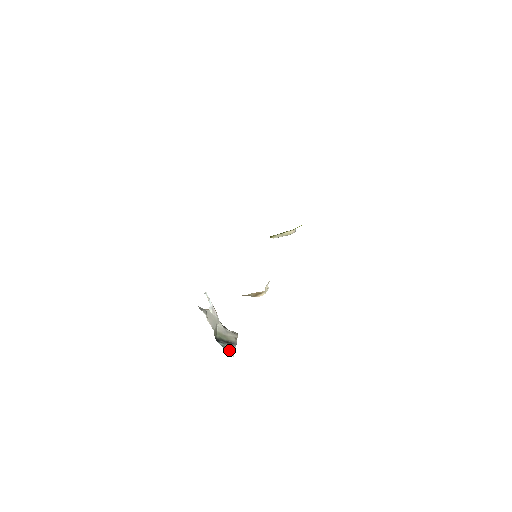
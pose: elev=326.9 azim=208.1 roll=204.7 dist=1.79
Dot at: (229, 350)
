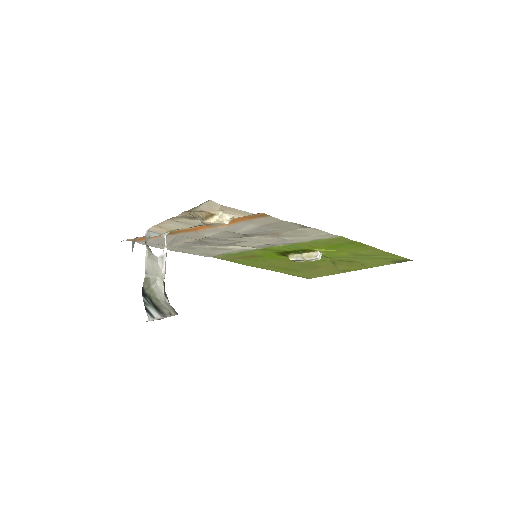
Dot at: (149, 312)
